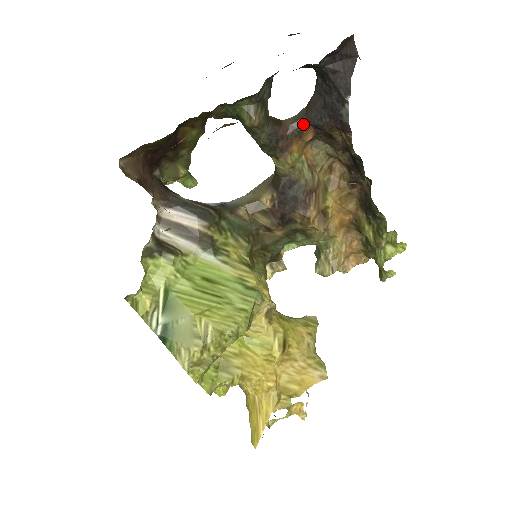
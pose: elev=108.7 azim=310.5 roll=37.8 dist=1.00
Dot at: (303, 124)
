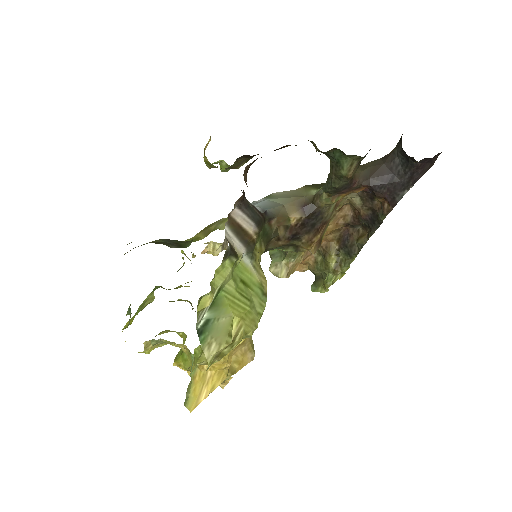
Dot at: (366, 184)
